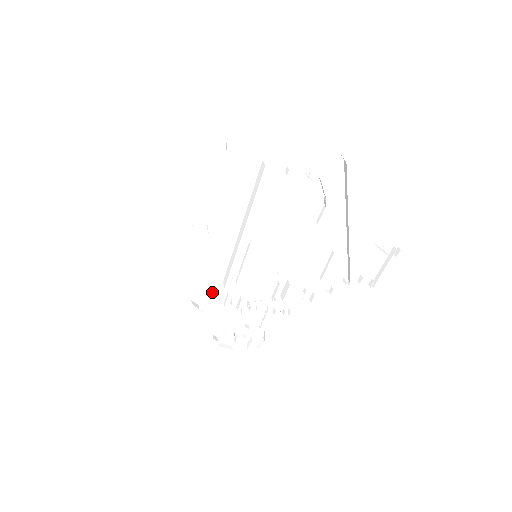
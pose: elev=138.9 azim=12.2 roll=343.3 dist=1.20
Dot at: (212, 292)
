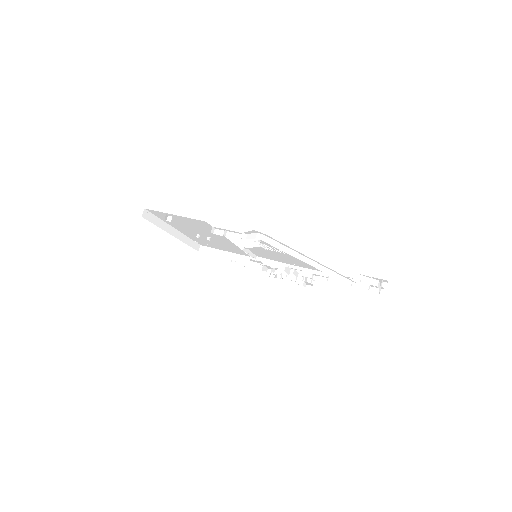
Dot at: occluded
